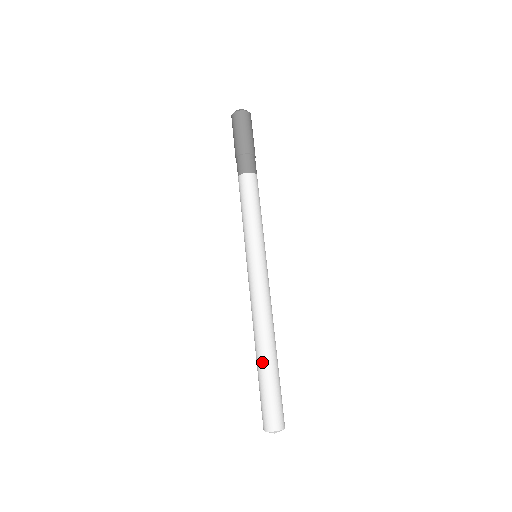
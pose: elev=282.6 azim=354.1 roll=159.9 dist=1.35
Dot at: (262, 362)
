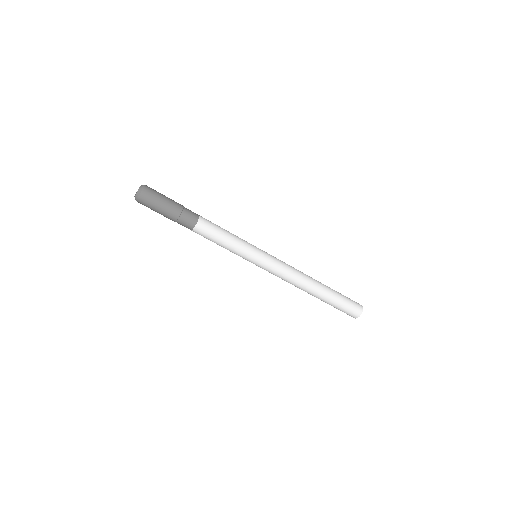
Dot at: (323, 297)
